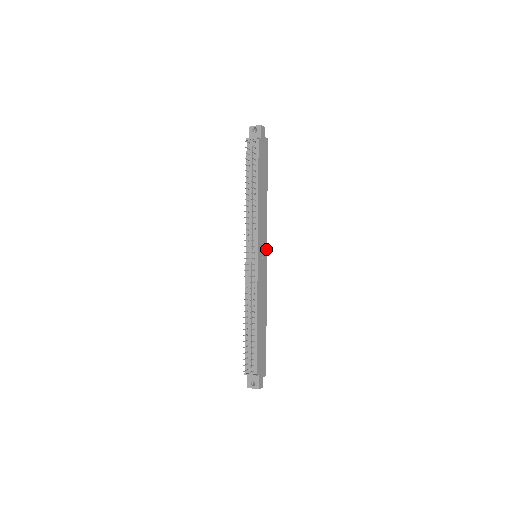
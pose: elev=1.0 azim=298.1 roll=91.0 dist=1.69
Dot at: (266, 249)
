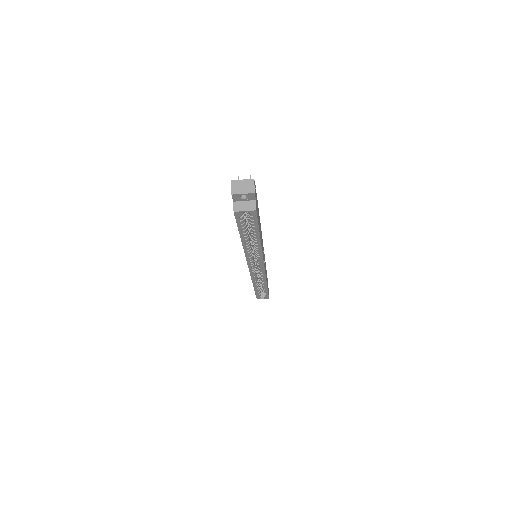
Dot at: (264, 269)
